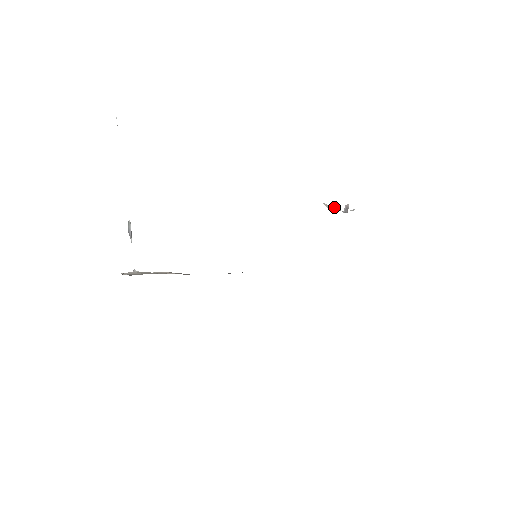
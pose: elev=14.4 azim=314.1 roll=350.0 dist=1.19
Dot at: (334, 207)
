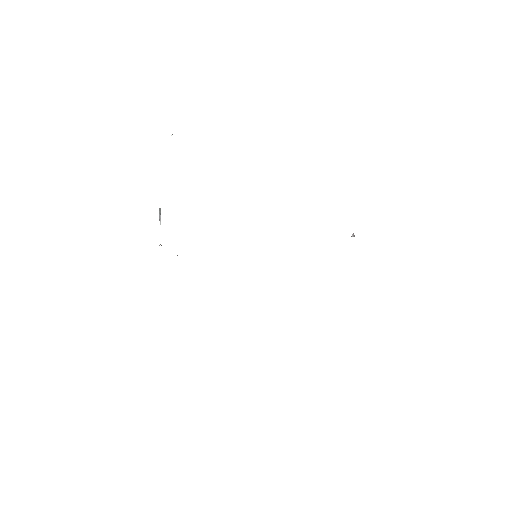
Dot at: occluded
